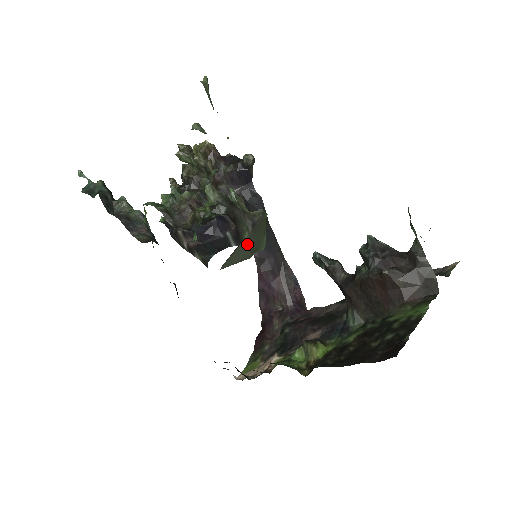
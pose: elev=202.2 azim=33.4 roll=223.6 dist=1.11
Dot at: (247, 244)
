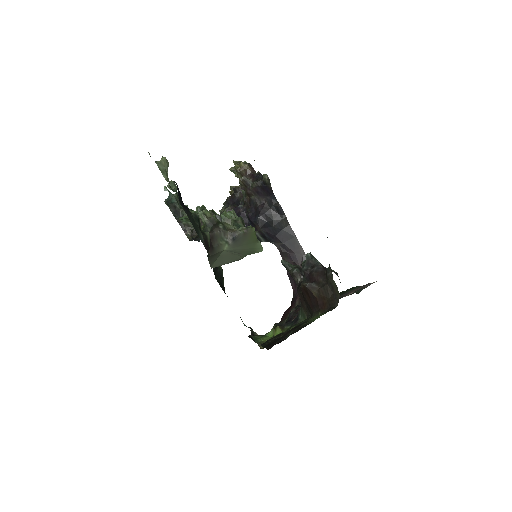
Dot at: (232, 251)
